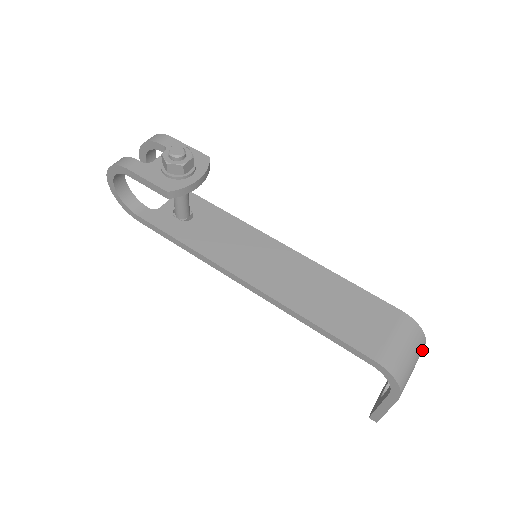
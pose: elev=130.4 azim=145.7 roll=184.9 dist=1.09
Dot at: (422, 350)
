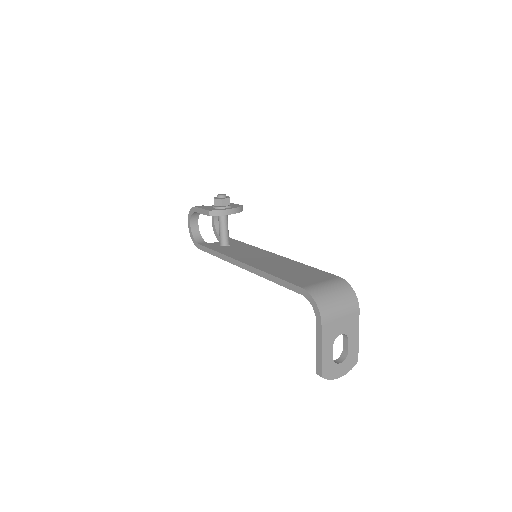
Dot at: (354, 306)
